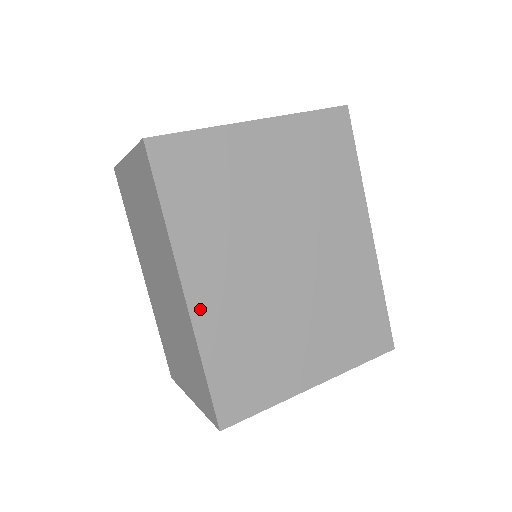
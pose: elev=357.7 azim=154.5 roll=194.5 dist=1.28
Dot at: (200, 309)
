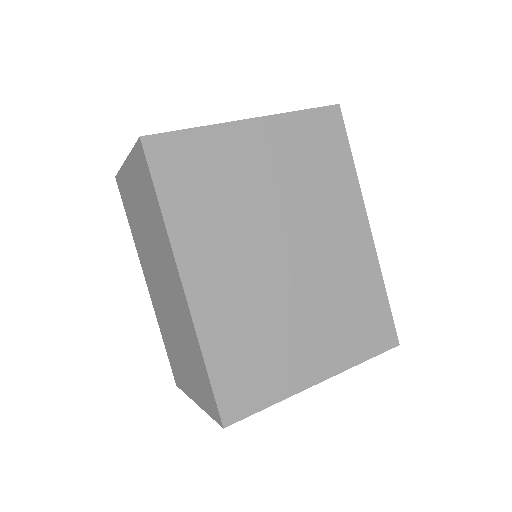
Dot at: (200, 303)
